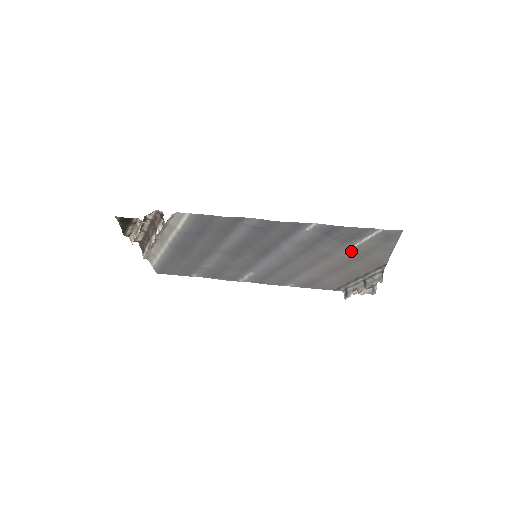
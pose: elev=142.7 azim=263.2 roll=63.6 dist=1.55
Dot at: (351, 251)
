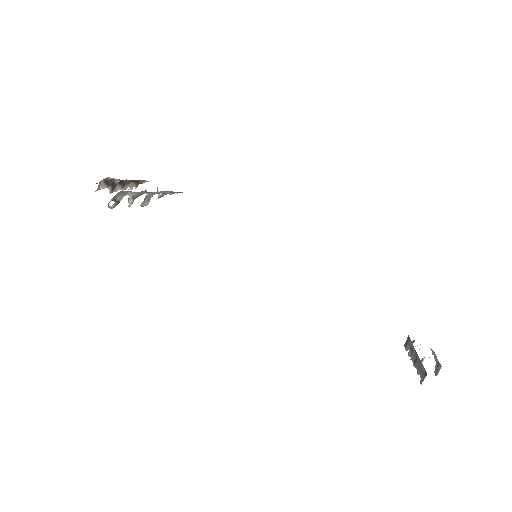
Dot at: occluded
